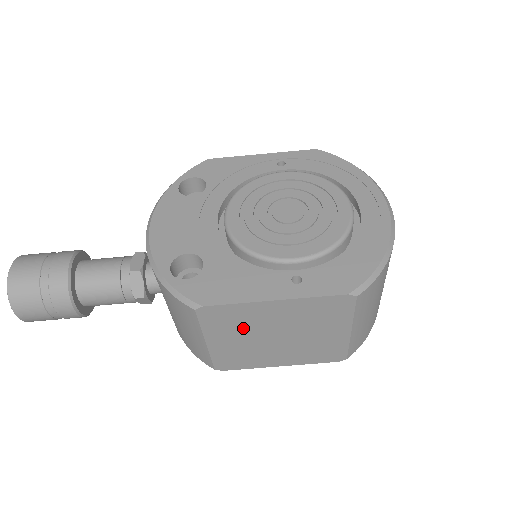
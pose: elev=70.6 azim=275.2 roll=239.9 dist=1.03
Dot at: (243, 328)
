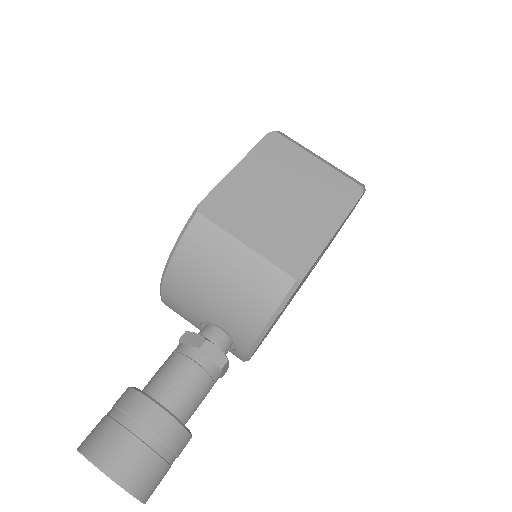
Dot at: (250, 207)
